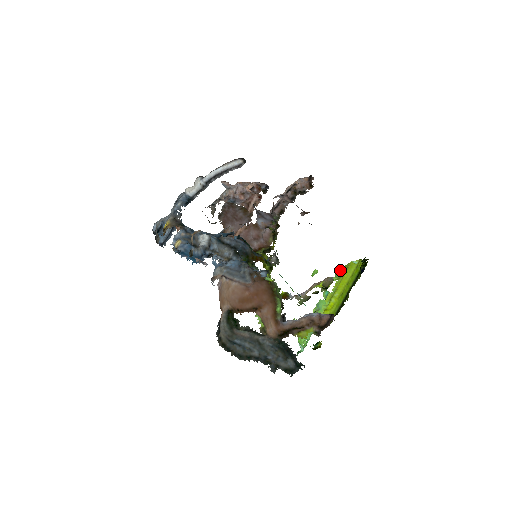
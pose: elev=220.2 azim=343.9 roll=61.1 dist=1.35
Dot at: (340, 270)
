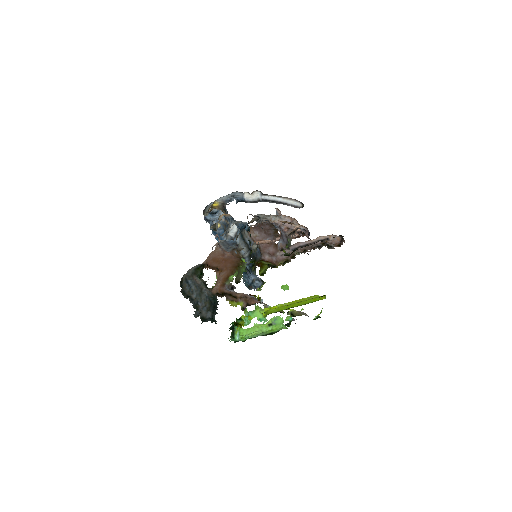
Dot at: occluded
